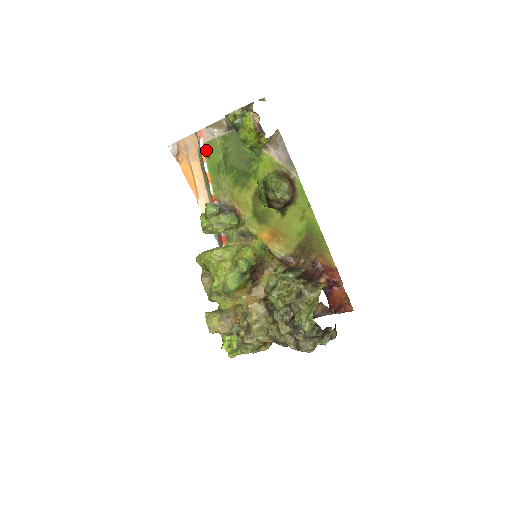
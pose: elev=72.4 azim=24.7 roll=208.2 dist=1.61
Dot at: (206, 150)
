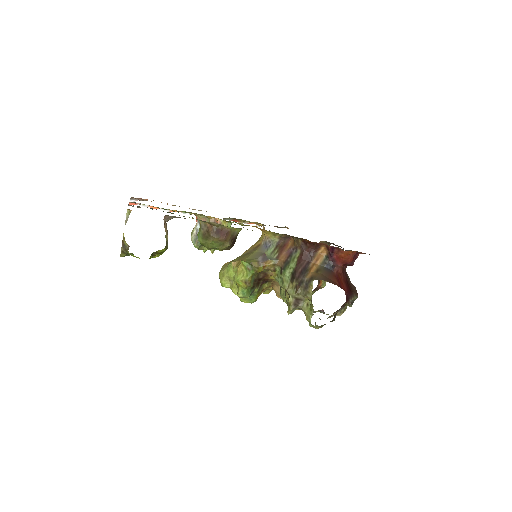
Dot at: (150, 206)
